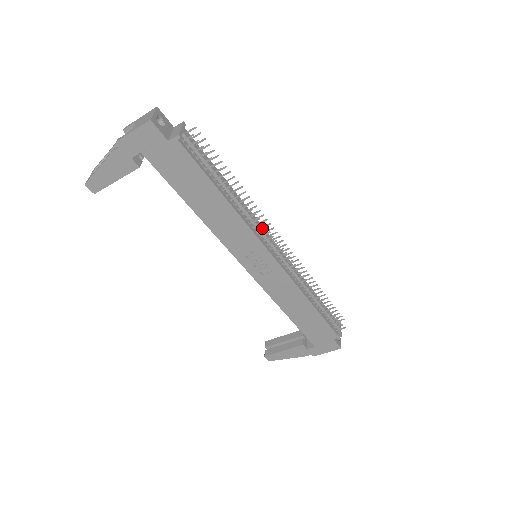
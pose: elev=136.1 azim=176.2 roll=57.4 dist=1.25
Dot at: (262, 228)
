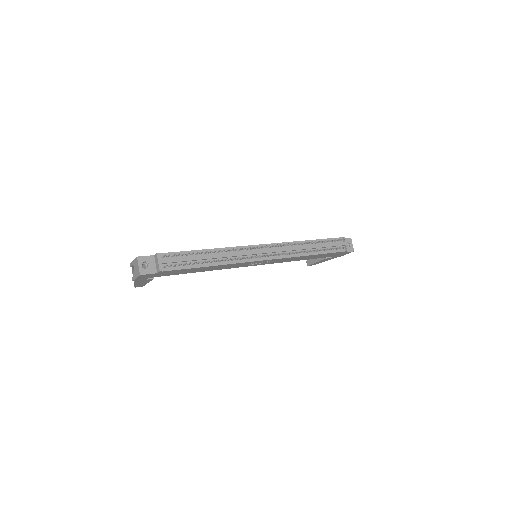
Dot at: (247, 252)
